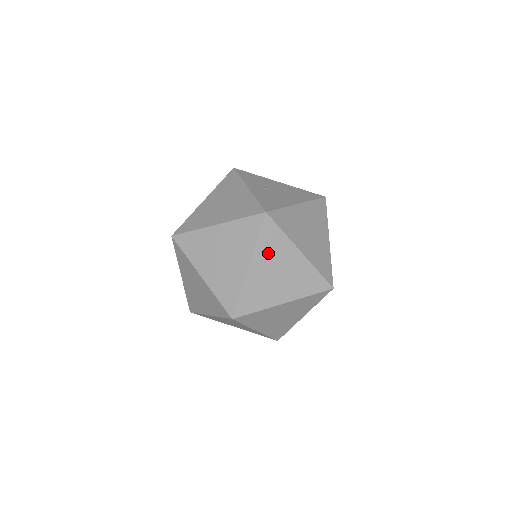
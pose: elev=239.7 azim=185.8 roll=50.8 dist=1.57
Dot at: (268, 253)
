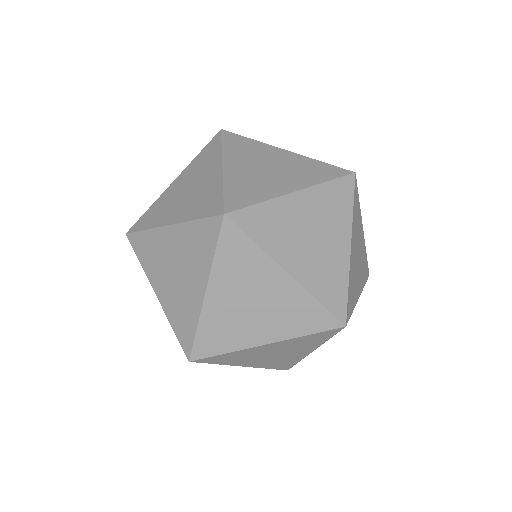
Dot at: (356, 228)
